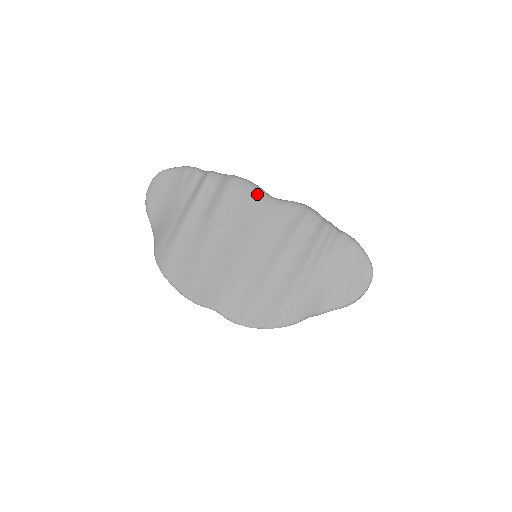
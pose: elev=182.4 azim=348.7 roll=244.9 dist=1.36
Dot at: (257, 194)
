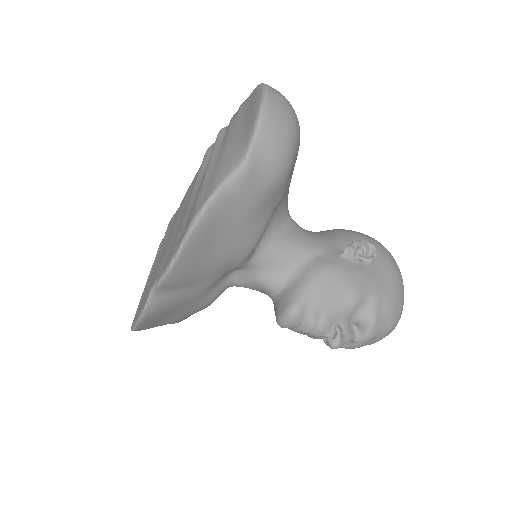
Dot at: occluded
